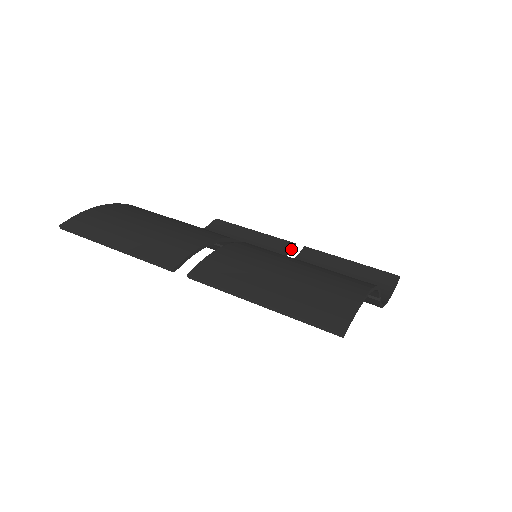
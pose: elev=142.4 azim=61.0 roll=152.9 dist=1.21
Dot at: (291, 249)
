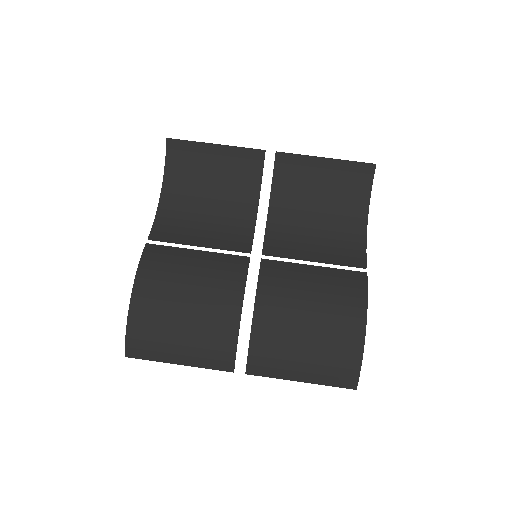
Dot at: occluded
